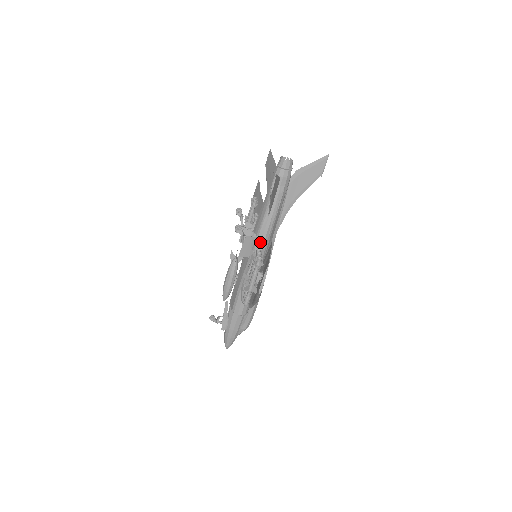
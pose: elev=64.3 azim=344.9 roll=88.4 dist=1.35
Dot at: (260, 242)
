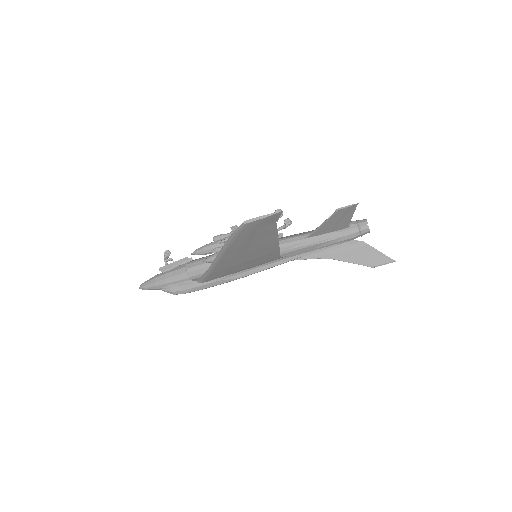
Dot at: occluded
